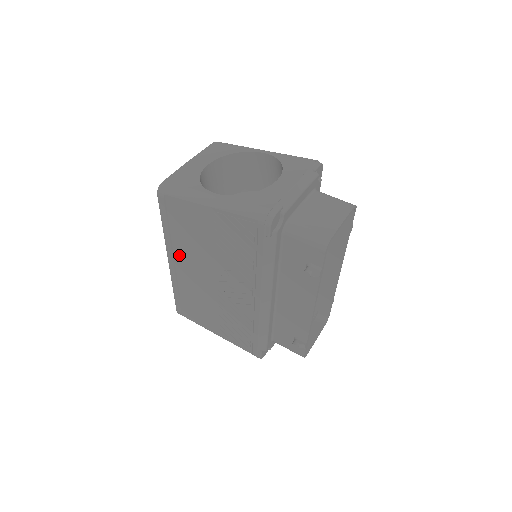
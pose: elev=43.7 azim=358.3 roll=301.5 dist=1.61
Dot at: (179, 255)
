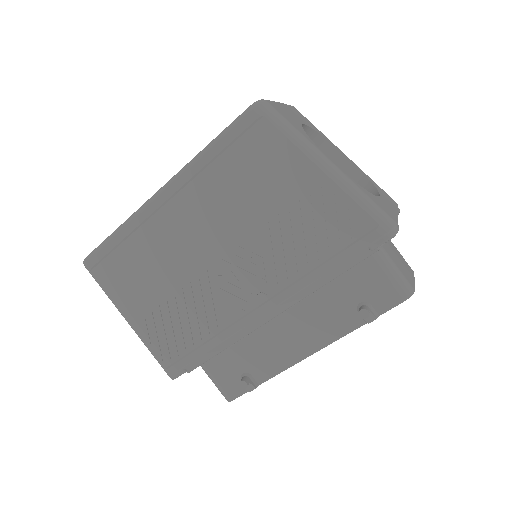
Dot at: (190, 196)
